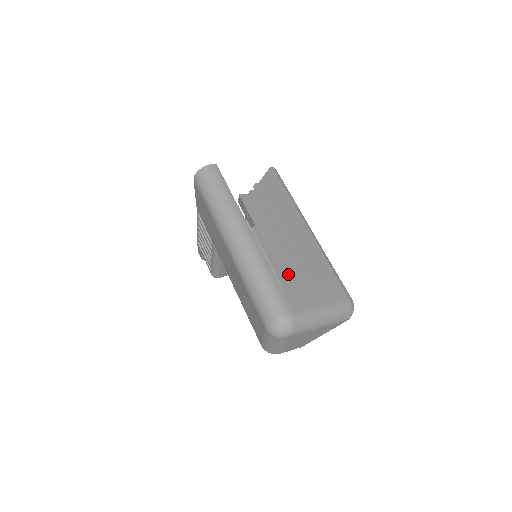
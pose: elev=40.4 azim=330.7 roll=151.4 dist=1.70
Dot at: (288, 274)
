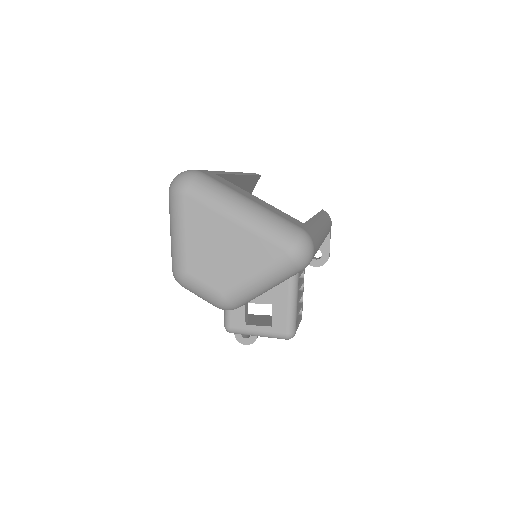
Dot at: occluded
